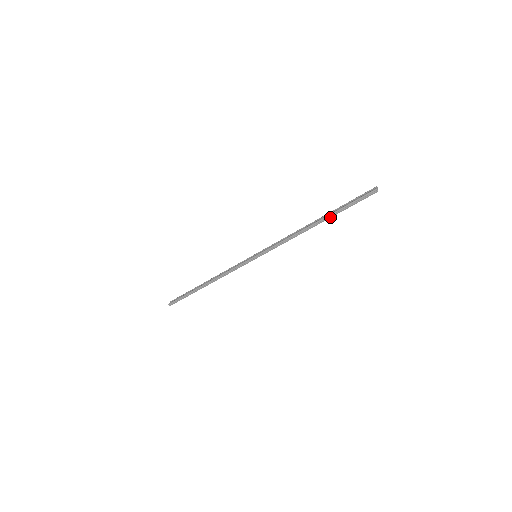
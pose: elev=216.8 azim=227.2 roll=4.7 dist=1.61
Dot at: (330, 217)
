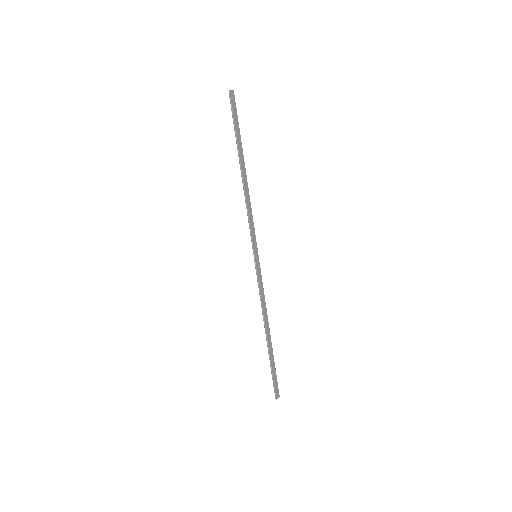
Dot at: (238, 151)
